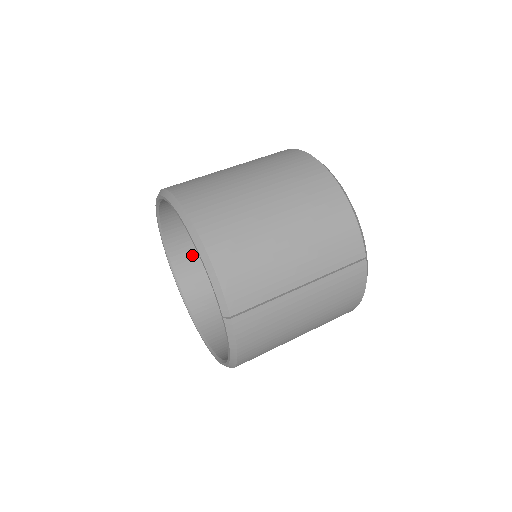
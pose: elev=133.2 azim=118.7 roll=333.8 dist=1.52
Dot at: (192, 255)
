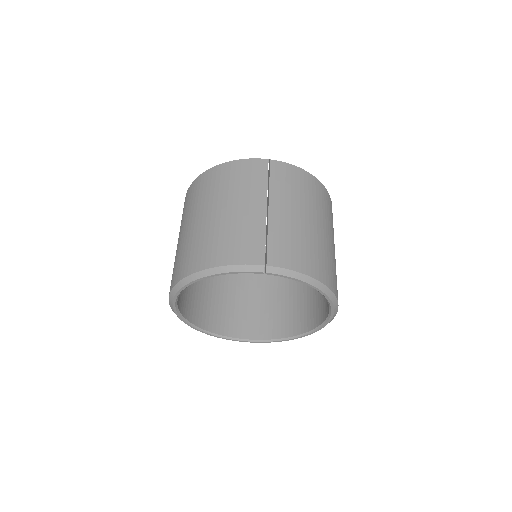
Dot at: (252, 321)
